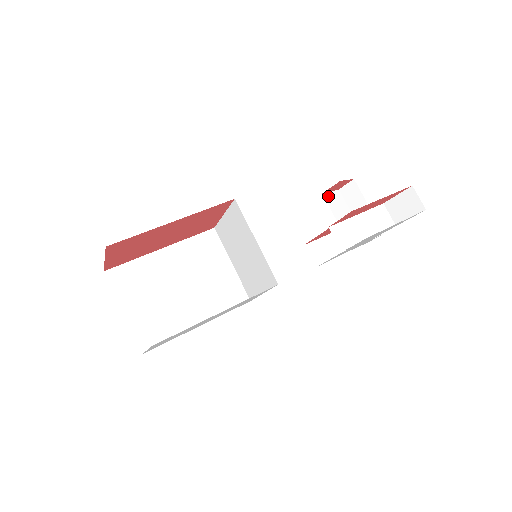
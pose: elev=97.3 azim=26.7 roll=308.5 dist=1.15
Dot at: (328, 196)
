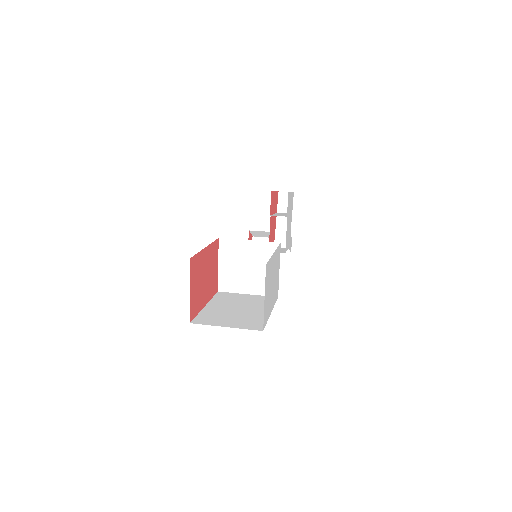
Dot at: occluded
